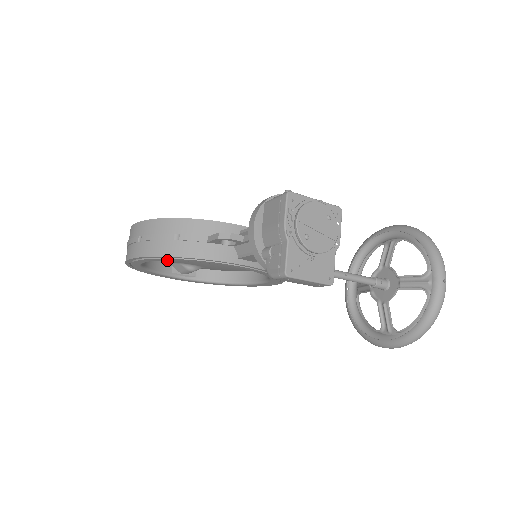
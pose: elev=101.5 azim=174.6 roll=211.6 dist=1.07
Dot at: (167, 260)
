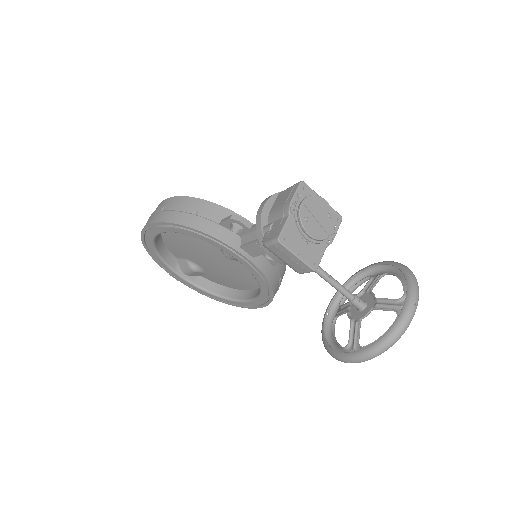
Dot at: (179, 232)
